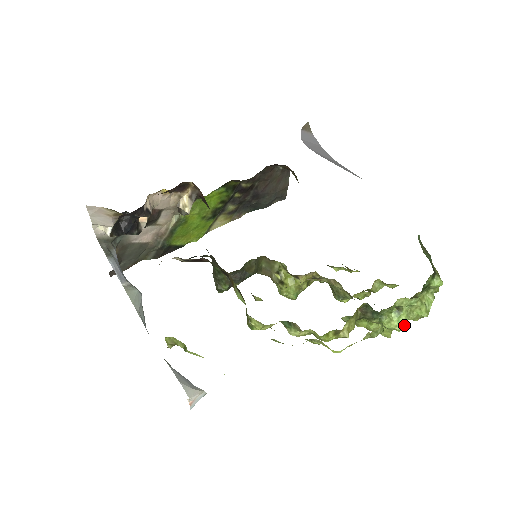
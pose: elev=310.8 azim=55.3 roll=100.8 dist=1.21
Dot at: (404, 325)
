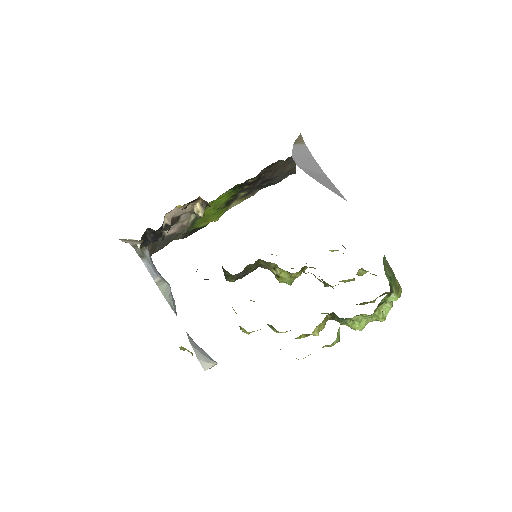
Dot at: (364, 327)
